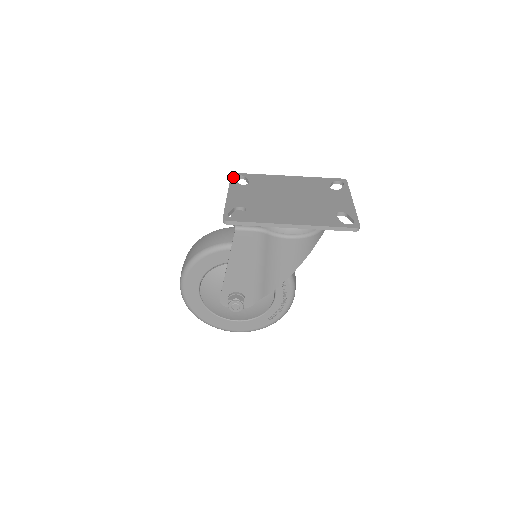
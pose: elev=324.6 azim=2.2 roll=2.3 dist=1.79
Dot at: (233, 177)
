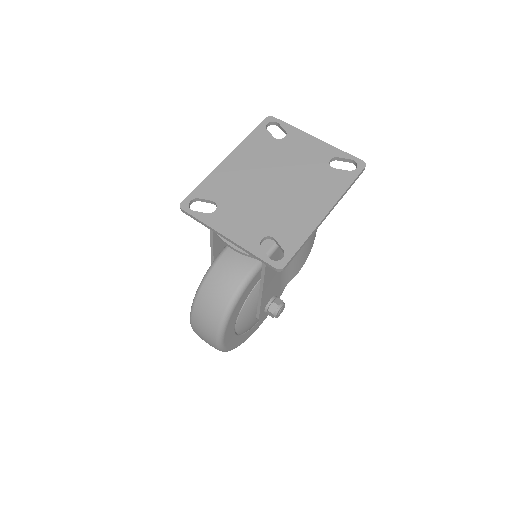
Dot at: (190, 211)
